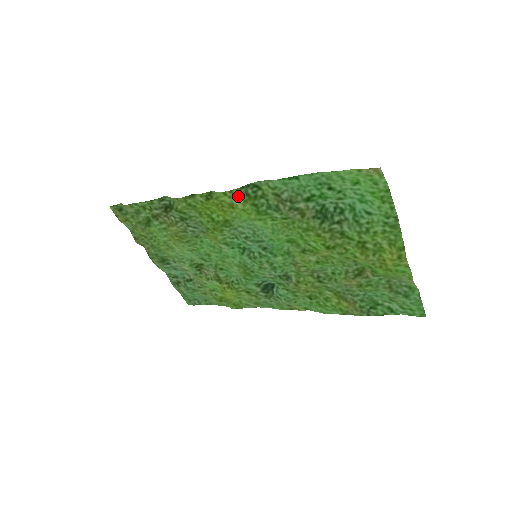
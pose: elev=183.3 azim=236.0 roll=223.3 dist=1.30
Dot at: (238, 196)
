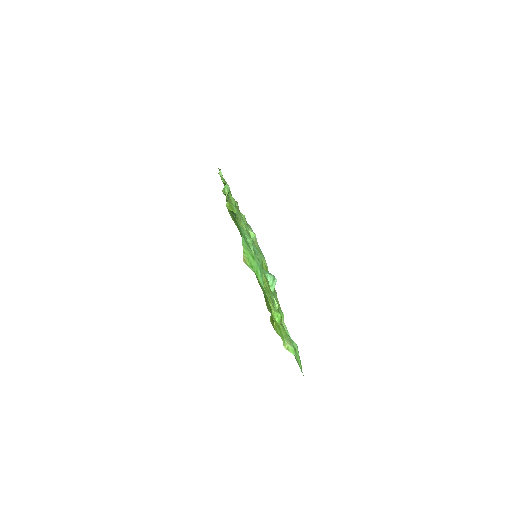
Dot at: (230, 215)
